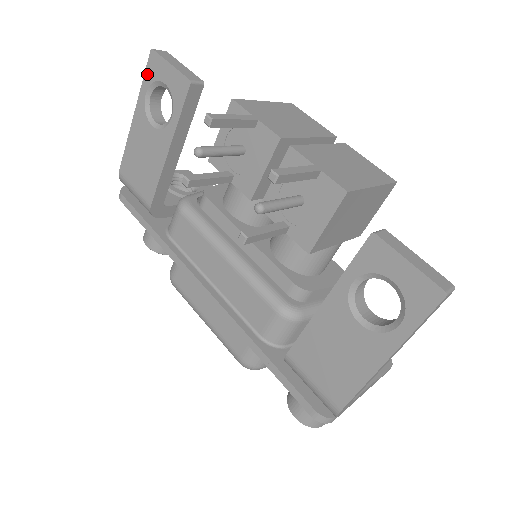
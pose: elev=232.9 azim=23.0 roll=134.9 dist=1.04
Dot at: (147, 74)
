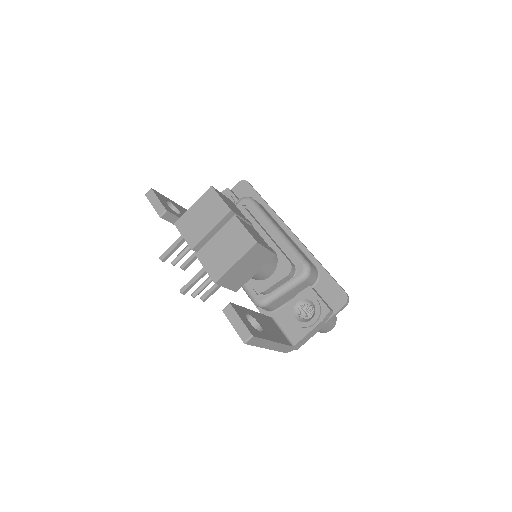
Dot at: occluded
